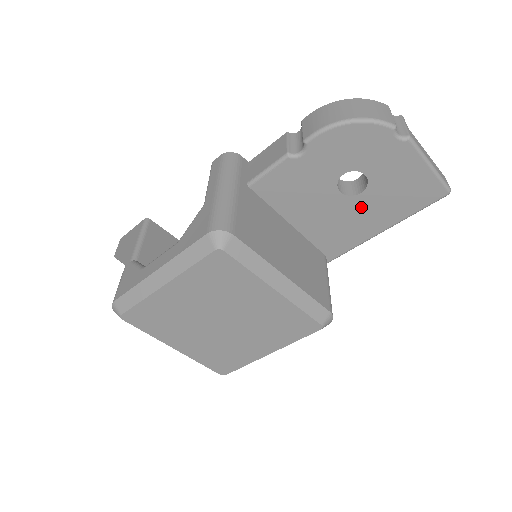
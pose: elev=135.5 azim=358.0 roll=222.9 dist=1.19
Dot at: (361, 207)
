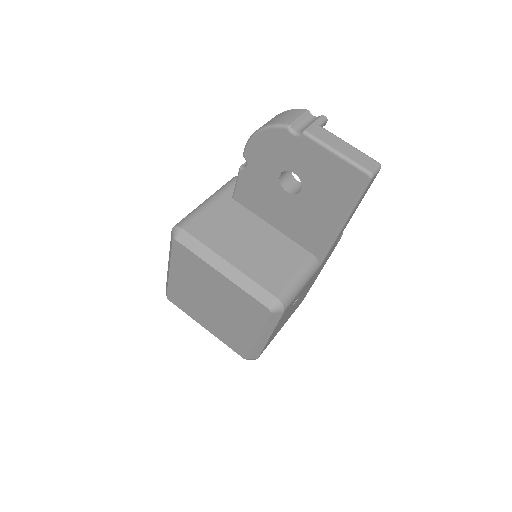
Dot at: (310, 203)
